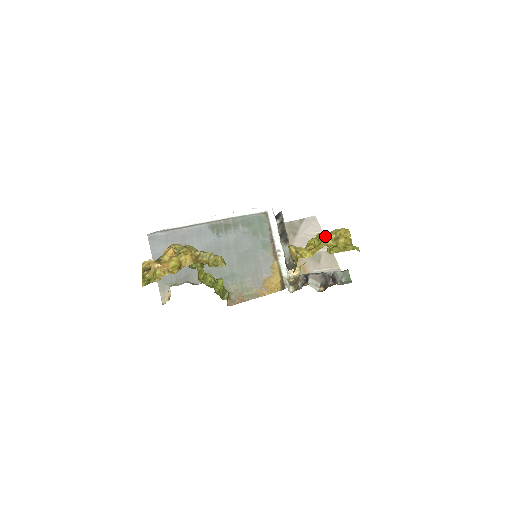
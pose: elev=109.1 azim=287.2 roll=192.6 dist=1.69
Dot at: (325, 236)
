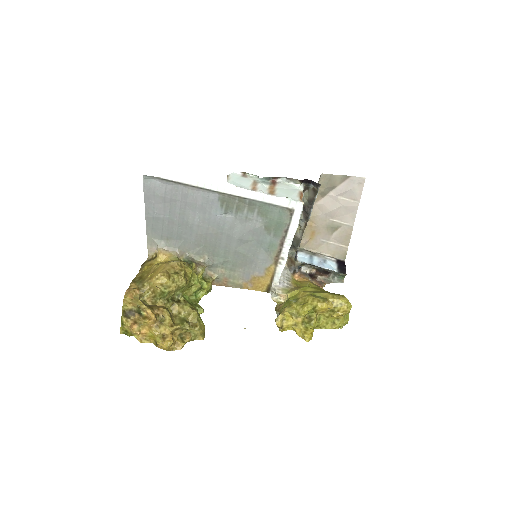
Dot at: (322, 310)
